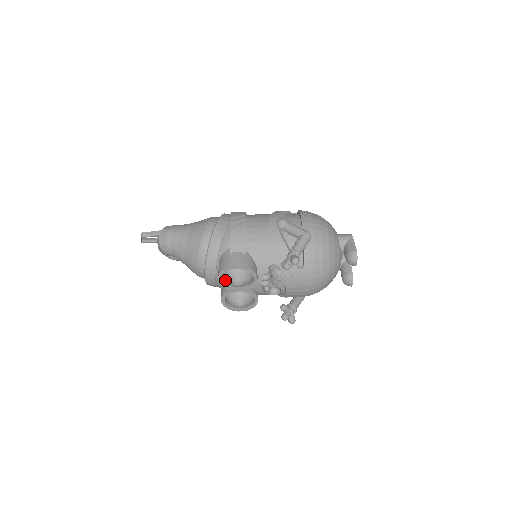
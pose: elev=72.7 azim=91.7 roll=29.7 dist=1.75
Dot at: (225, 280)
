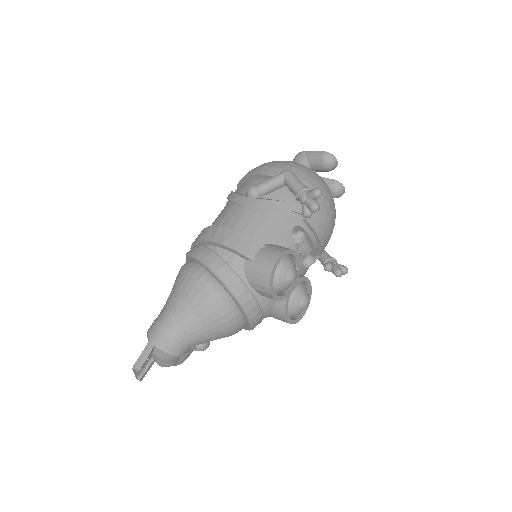
Dot at: (277, 291)
